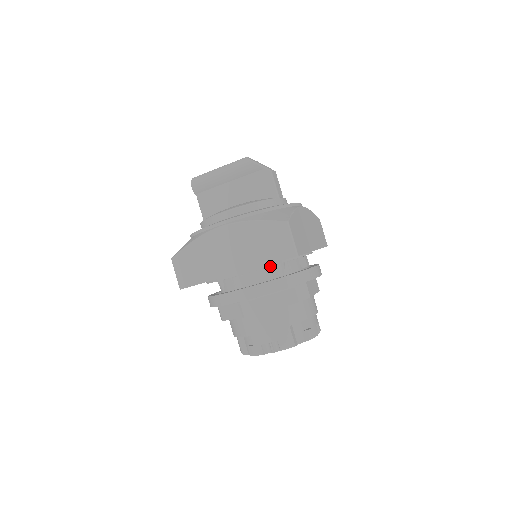
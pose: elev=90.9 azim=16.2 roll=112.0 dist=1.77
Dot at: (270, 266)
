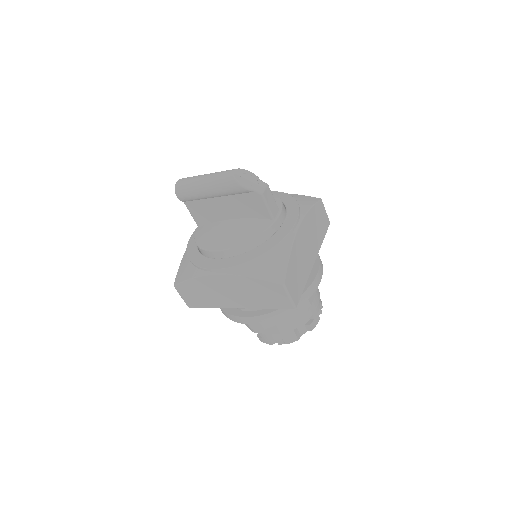
Dot at: occluded
